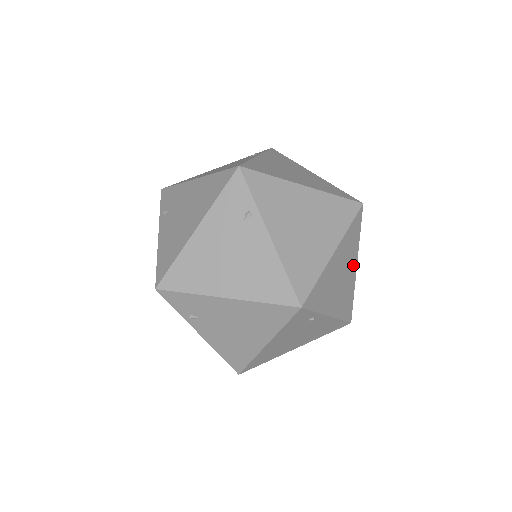
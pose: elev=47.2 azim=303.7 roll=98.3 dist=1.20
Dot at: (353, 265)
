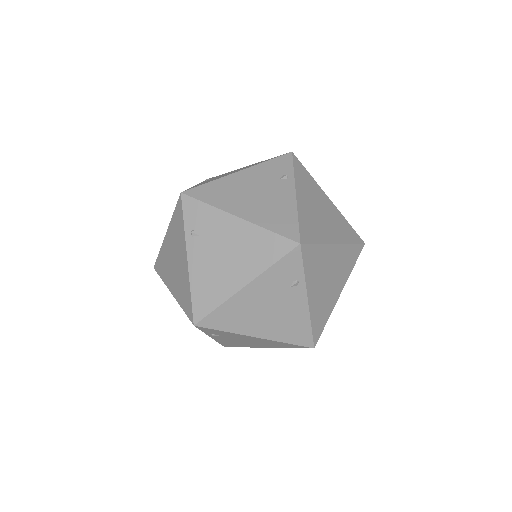
Dot at: occluded
